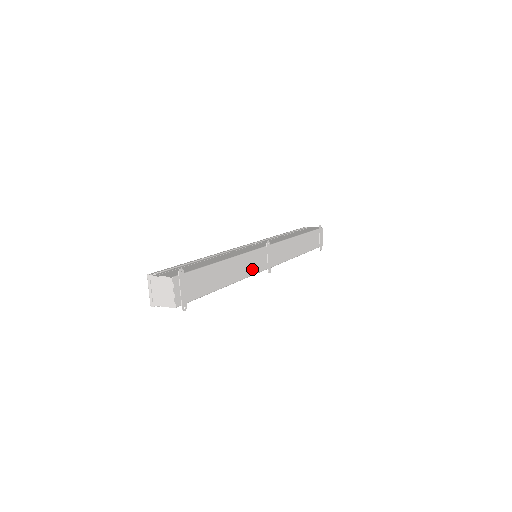
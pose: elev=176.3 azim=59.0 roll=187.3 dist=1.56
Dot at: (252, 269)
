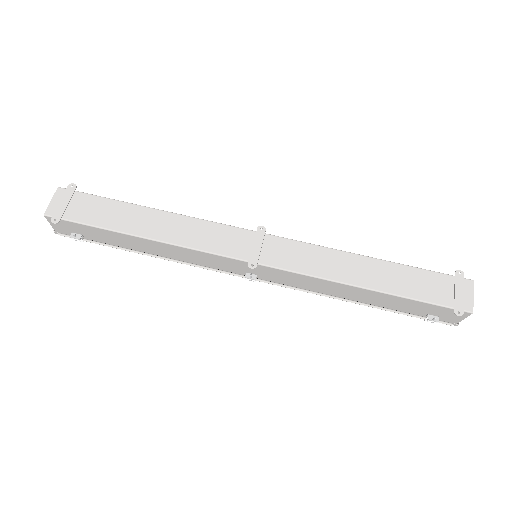
Dot at: (207, 244)
